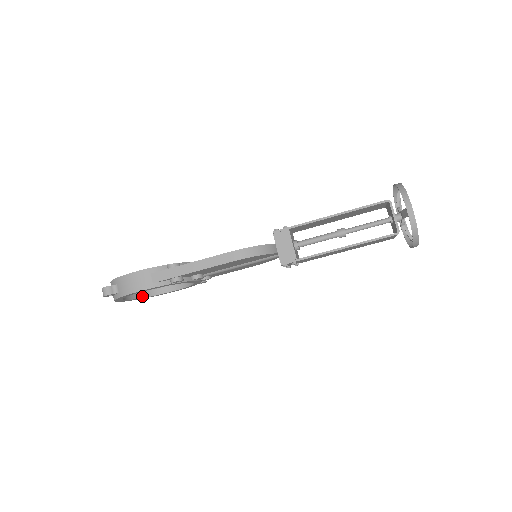
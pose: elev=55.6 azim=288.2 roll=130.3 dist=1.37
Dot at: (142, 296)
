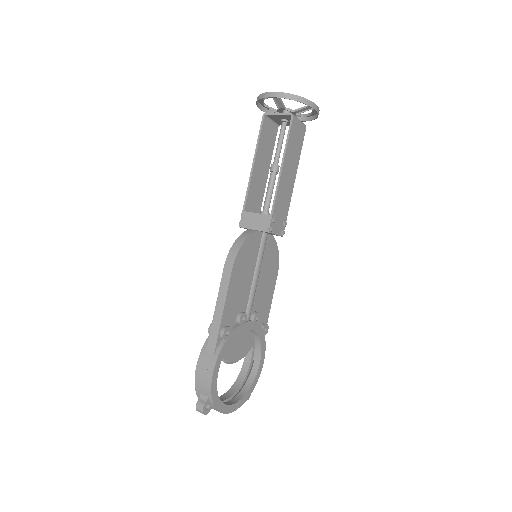
Dot at: (244, 393)
